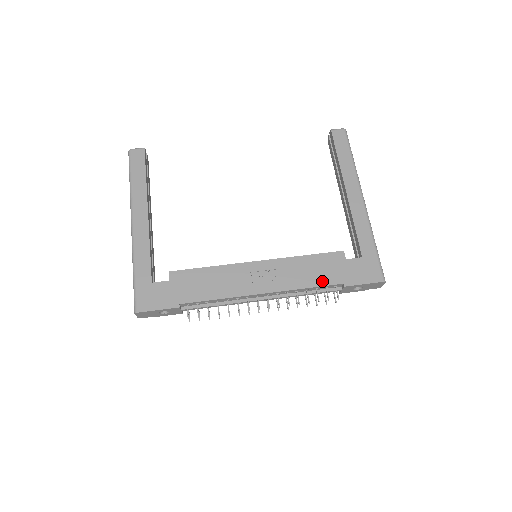
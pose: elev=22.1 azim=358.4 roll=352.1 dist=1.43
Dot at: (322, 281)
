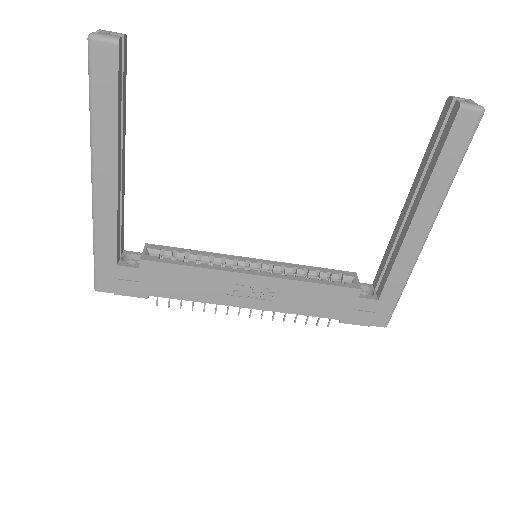
Dot at: (319, 312)
